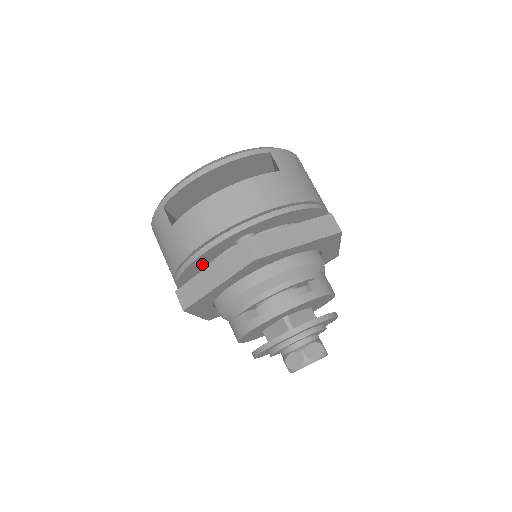
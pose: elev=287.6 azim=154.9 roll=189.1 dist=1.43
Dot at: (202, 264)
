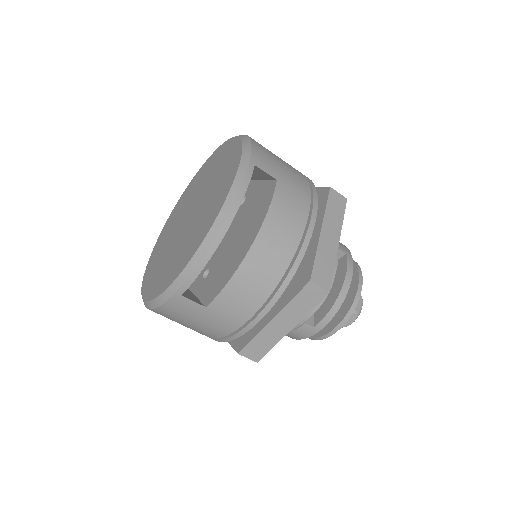
Dot at: occluded
